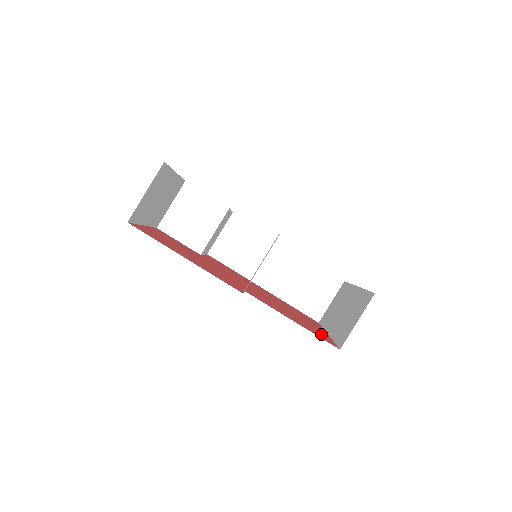
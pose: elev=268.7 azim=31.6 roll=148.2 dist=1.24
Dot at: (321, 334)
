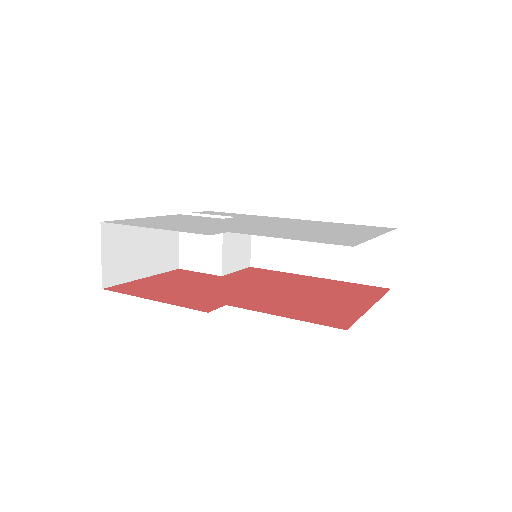
Dot at: (340, 315)
